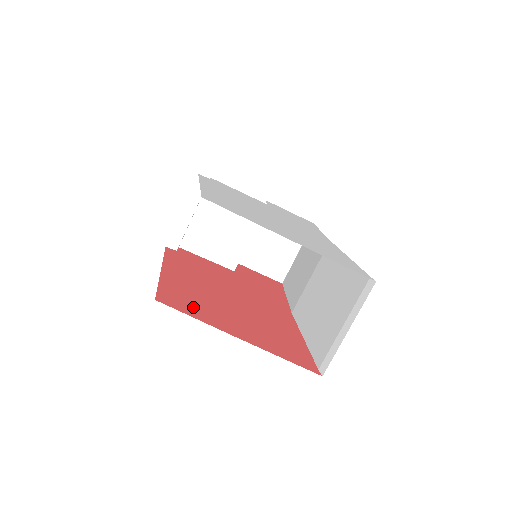
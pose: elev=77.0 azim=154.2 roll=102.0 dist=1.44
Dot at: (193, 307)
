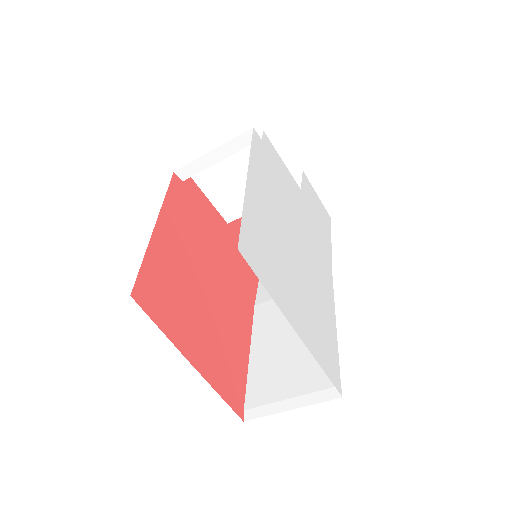
Dot at: (165, 307)
